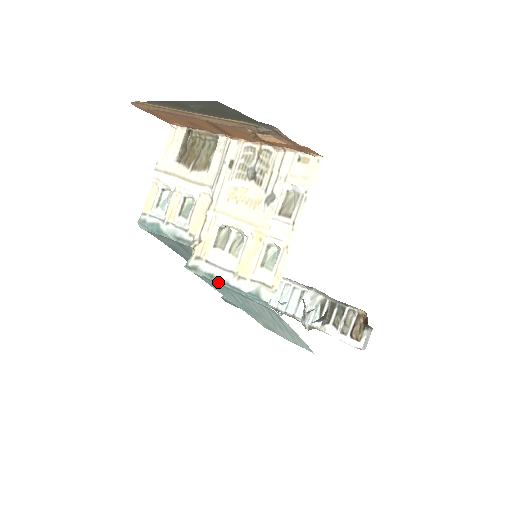
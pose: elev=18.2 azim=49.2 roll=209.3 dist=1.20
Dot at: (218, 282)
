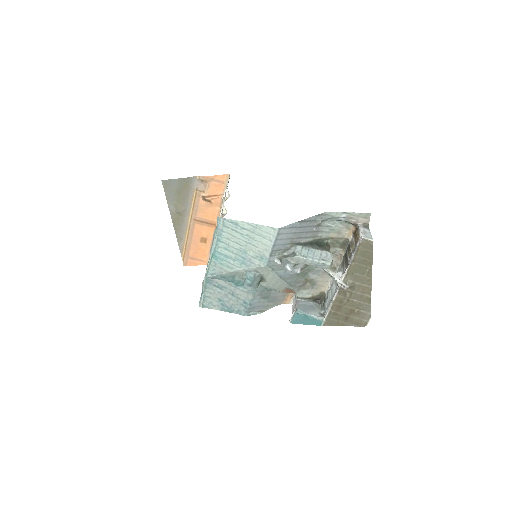
Dot at: (211, 252)
